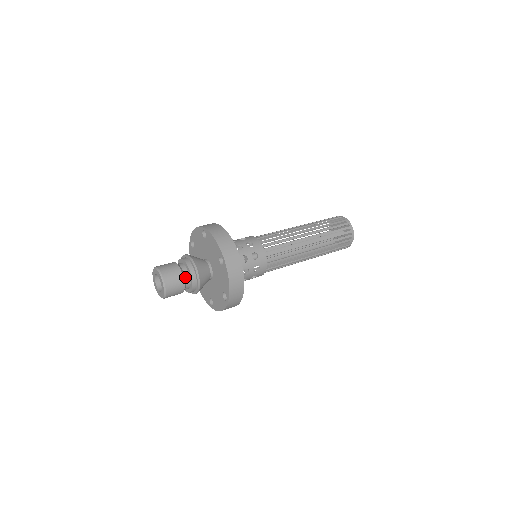
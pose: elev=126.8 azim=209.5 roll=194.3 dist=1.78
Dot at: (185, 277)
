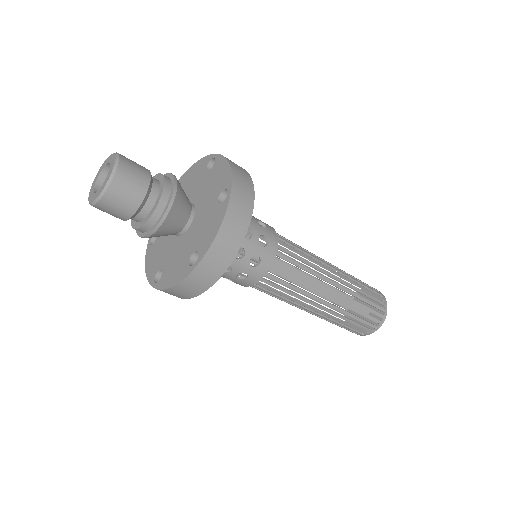
Dot at: (150, 192)
